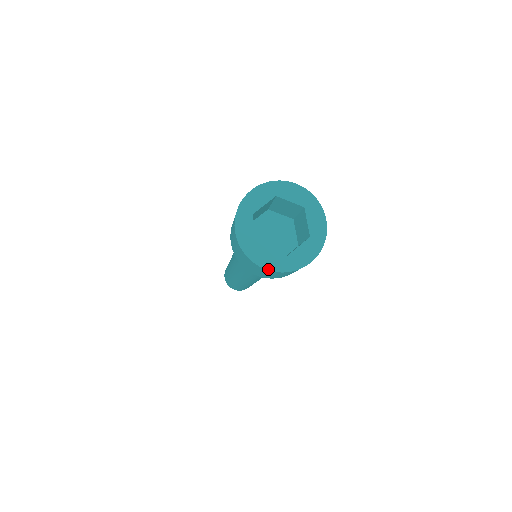
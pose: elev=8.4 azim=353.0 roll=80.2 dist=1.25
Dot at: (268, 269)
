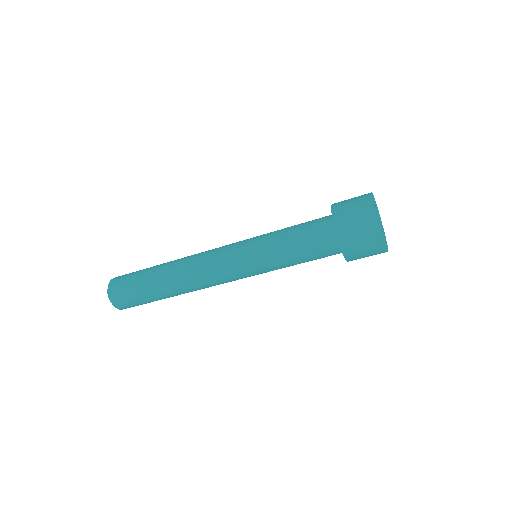
Dot at: occluded
